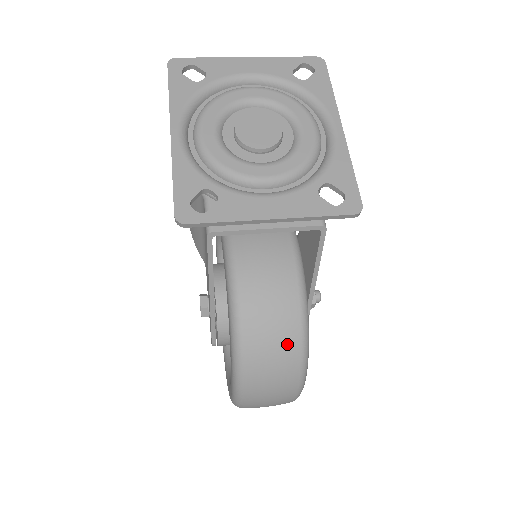
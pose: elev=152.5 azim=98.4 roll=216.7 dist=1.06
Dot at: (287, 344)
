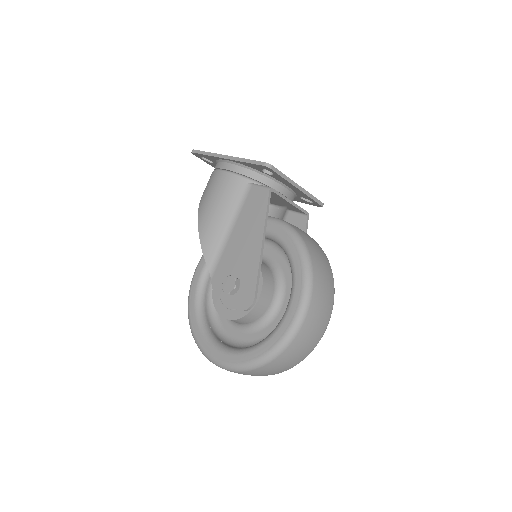
Dot at: (324, 256)
